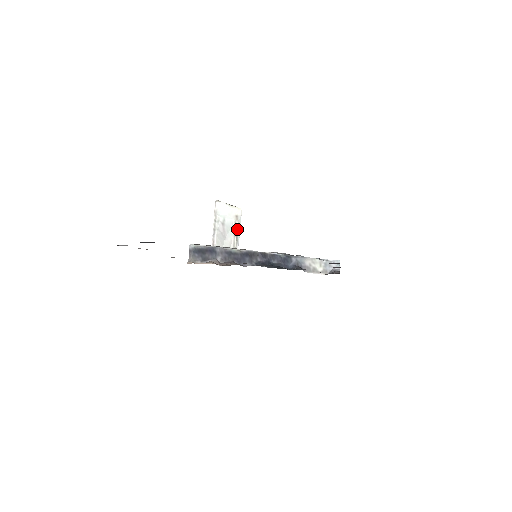
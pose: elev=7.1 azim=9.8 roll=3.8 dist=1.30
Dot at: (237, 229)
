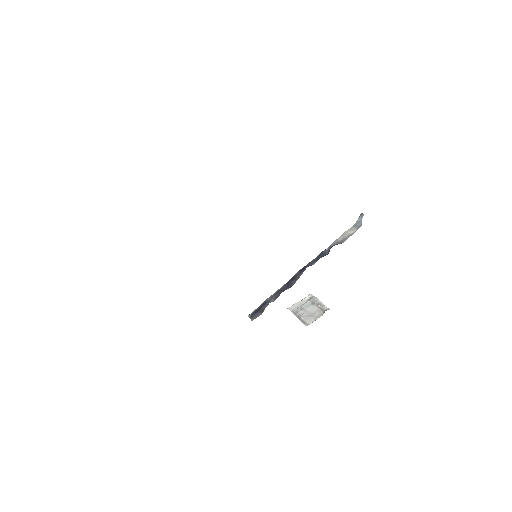
Dot at: (315, 302)
